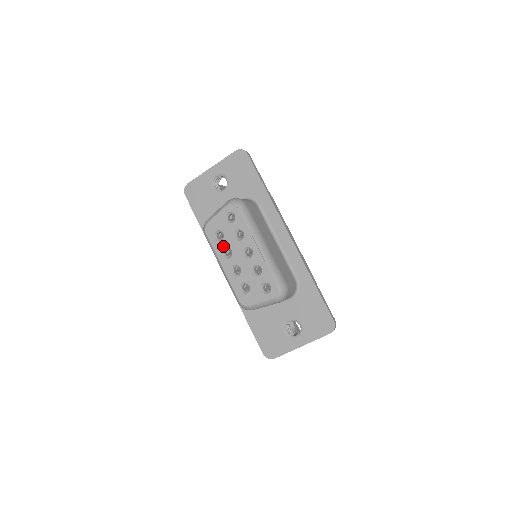
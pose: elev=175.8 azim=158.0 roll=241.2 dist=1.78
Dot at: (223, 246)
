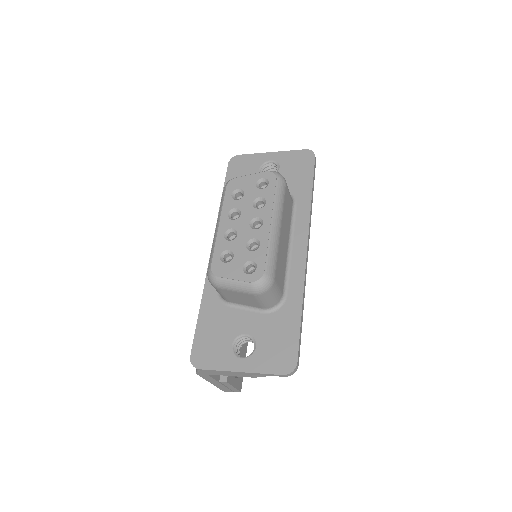
Dot at: (235, 205)
